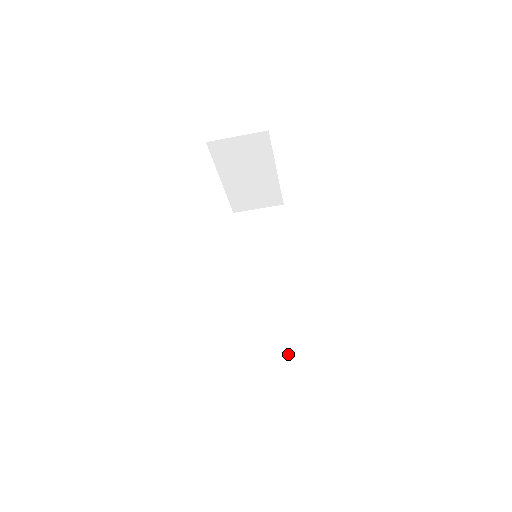
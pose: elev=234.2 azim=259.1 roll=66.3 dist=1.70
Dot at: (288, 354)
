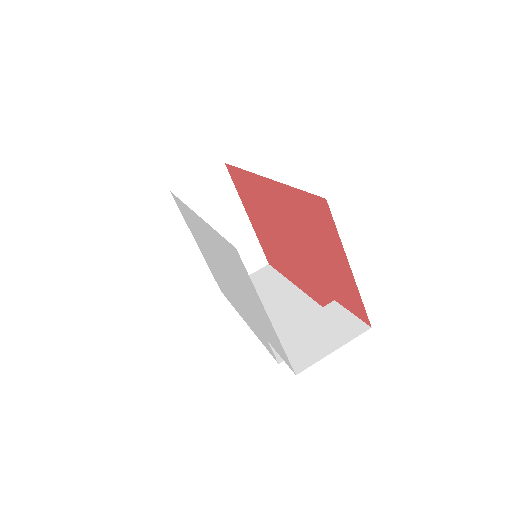
Dot at: (340, 326)
